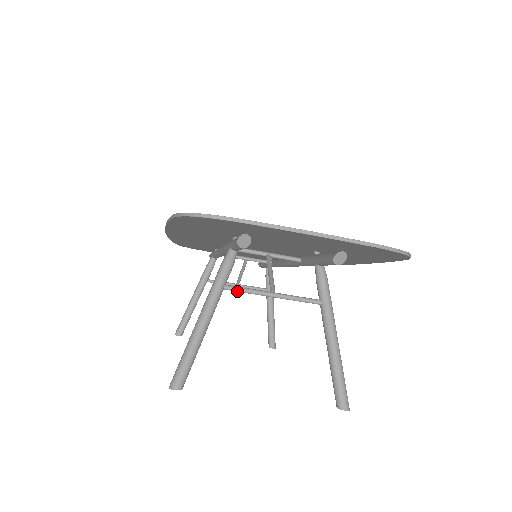
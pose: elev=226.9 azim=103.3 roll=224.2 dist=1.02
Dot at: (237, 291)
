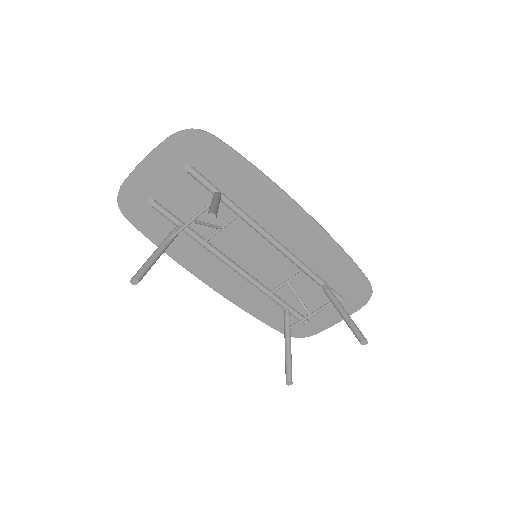
Dot at: (175, 234)
